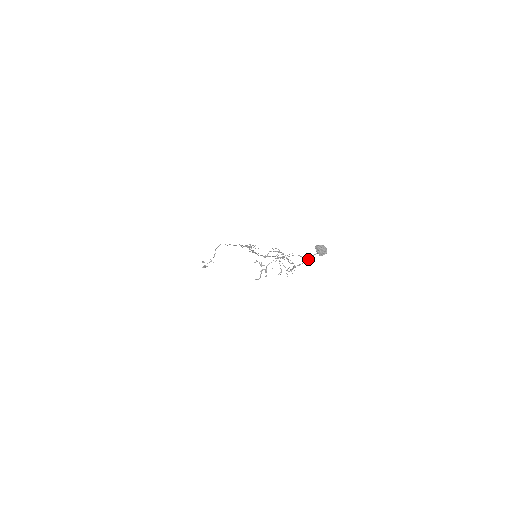
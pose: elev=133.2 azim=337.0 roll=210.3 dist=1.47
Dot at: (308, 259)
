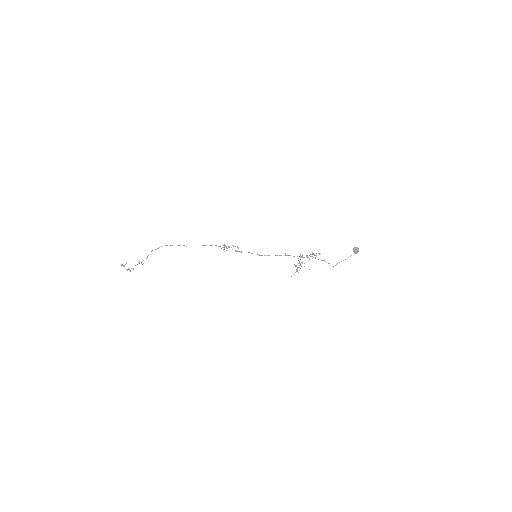
Dot at: (348, 257)
